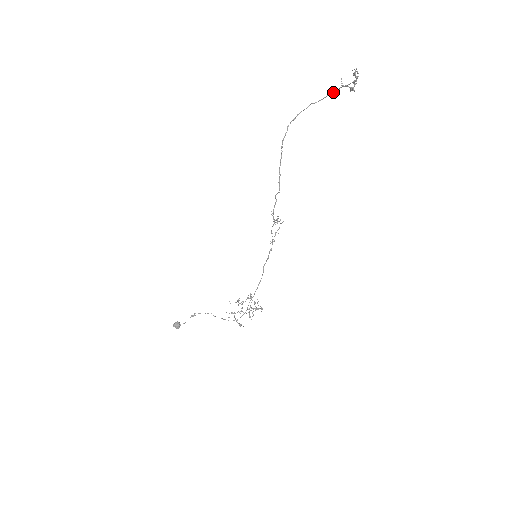
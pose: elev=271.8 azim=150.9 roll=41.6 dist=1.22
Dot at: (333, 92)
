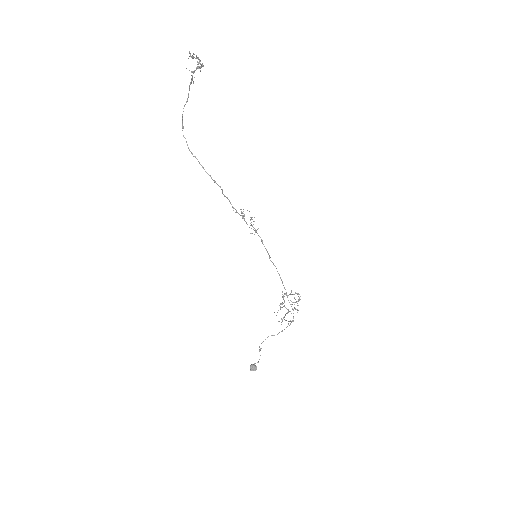
Dot at: (190, 83)
